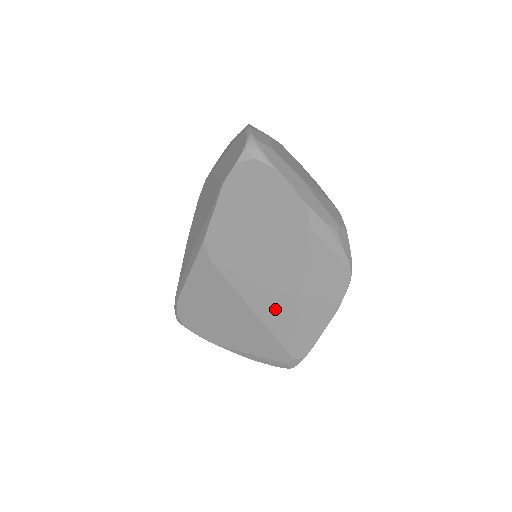
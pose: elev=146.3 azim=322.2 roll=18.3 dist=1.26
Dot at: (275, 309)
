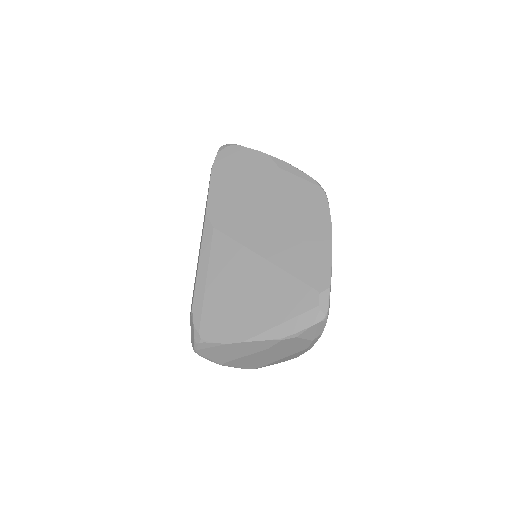
Dot at: (280, 244)
